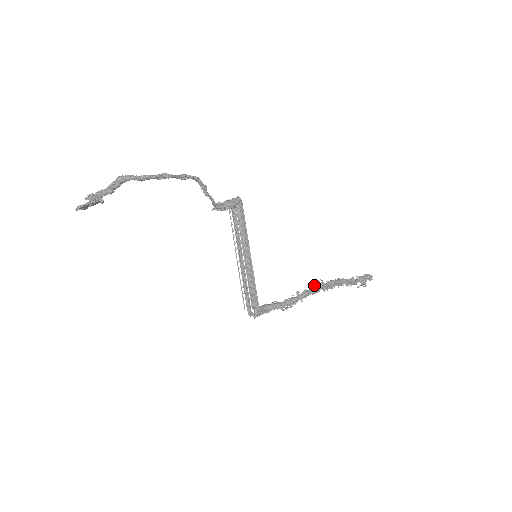
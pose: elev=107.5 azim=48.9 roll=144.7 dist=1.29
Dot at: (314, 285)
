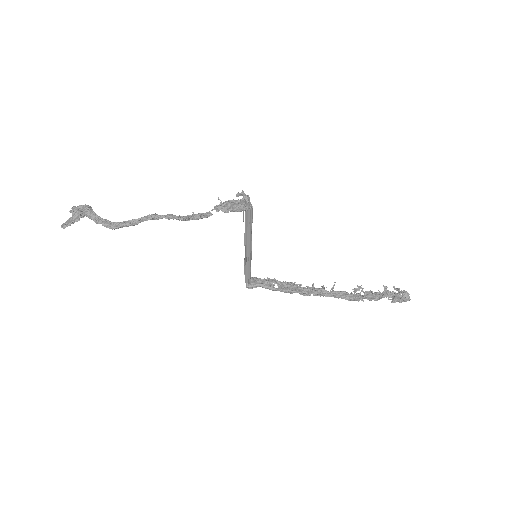
Dot at: (317, 291)
